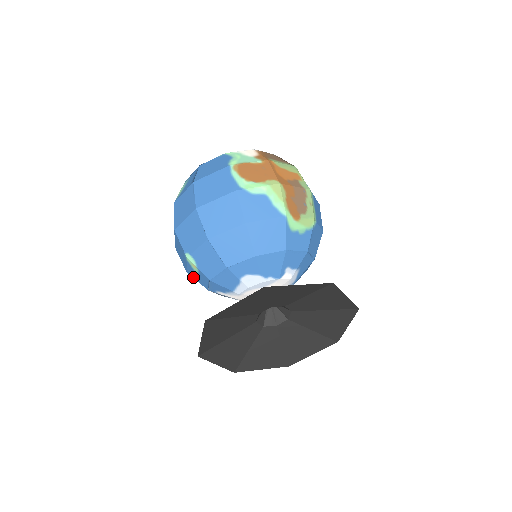
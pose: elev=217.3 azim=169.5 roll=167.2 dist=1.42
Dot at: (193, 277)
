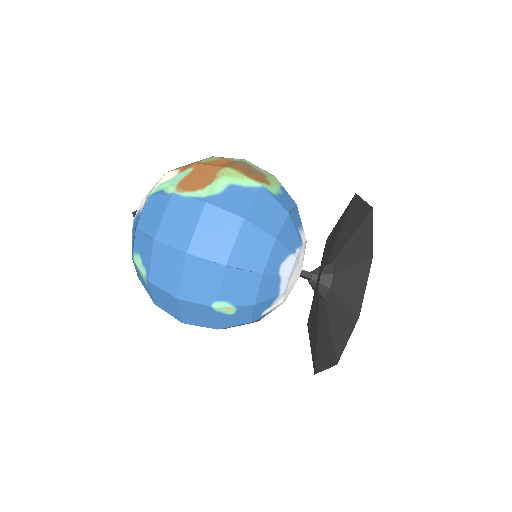
Dot at: (228, 326)
